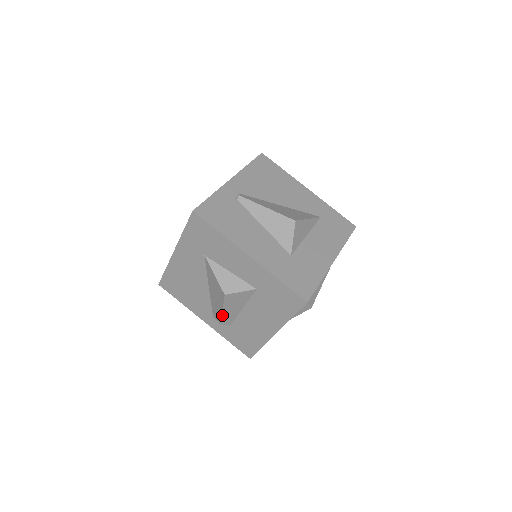
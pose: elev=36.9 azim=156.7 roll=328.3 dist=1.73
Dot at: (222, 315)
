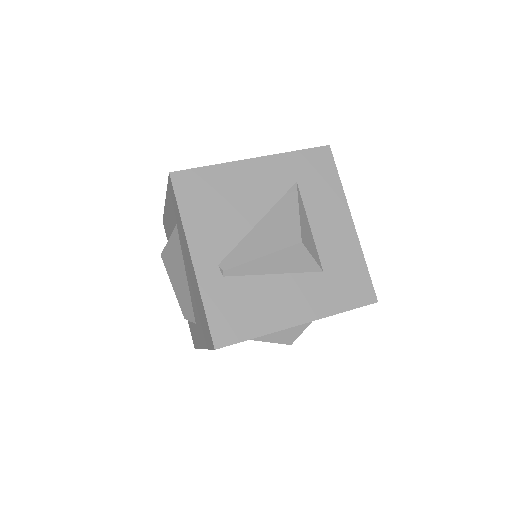
Dot at: occluded
